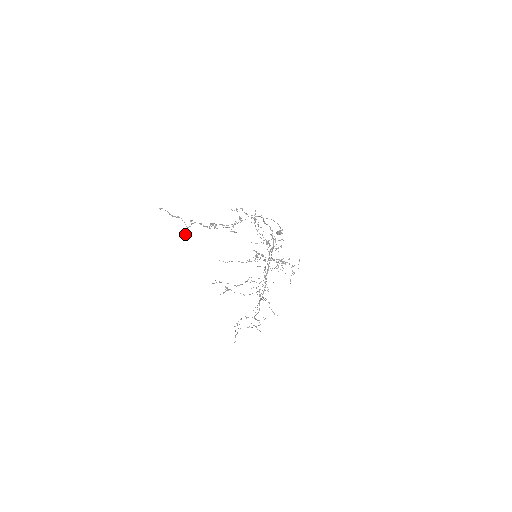
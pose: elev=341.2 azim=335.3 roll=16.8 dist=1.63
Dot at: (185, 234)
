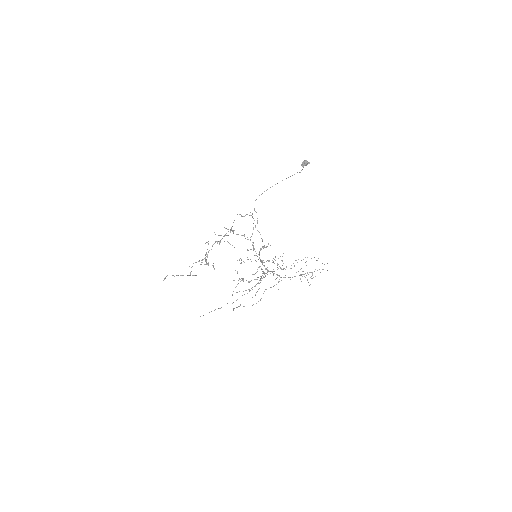
Dot at: (194, 275)
